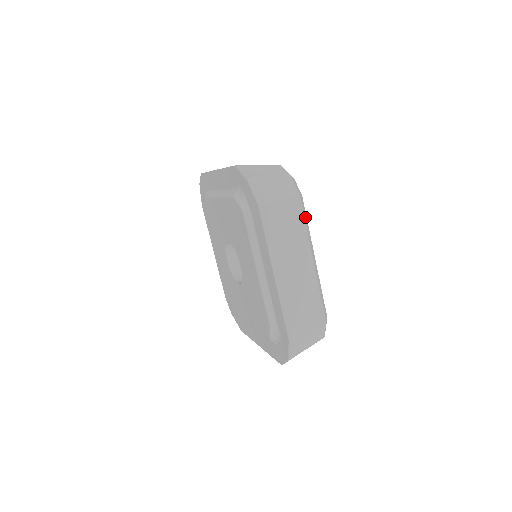
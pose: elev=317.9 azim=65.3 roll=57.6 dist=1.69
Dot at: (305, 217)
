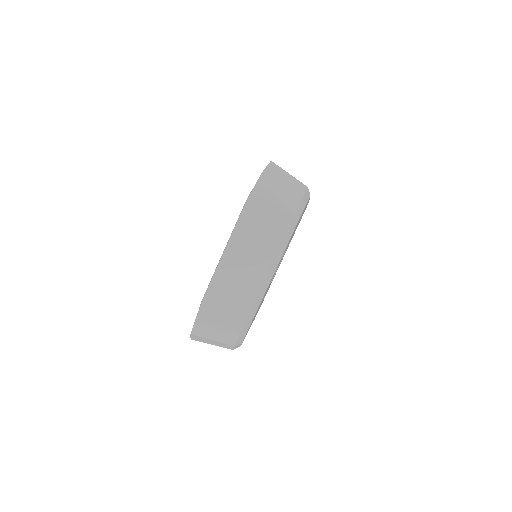
Dot at: occluded
